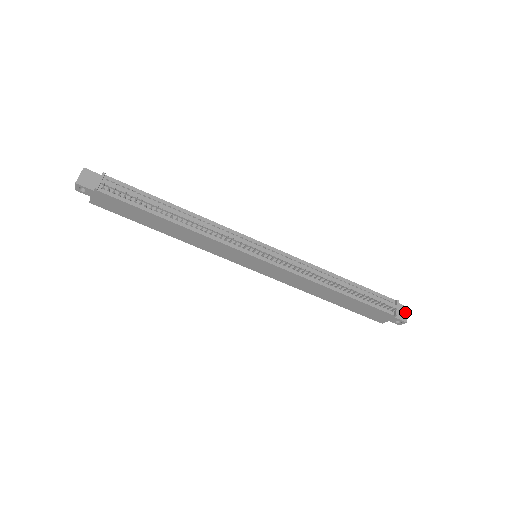
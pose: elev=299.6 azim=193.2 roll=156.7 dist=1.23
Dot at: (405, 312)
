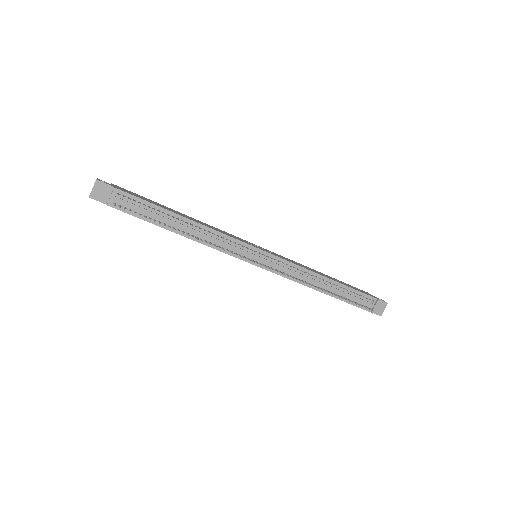
Dot at: (383, 307)
